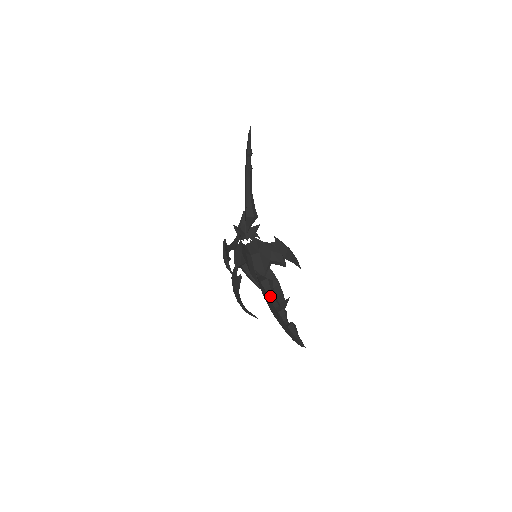
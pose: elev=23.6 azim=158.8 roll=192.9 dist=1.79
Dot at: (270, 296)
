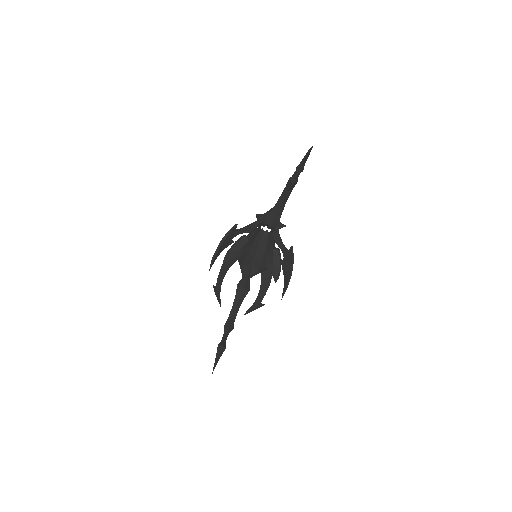
Dot at: (234, 304)
